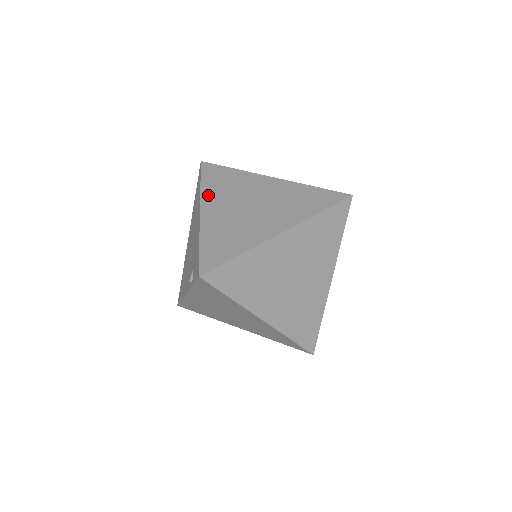
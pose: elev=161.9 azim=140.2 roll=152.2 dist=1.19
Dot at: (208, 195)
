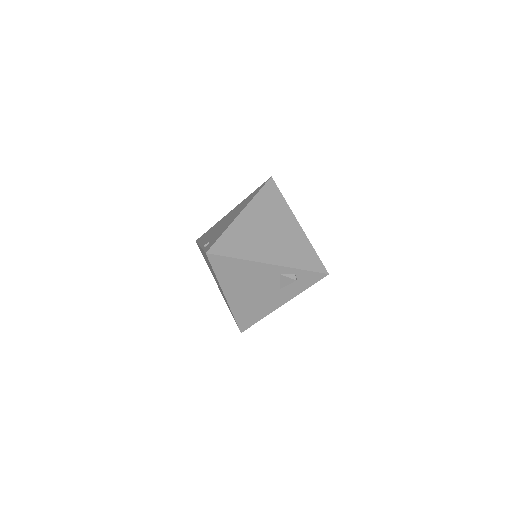
Dot at: (254, 205)
